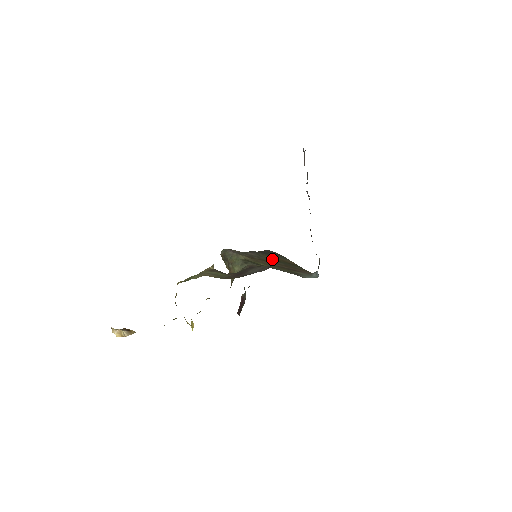
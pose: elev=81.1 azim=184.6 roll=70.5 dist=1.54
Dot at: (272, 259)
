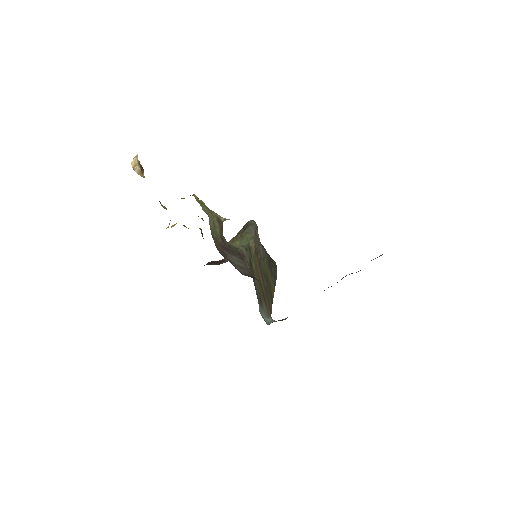
Dot at: (266, 272)
